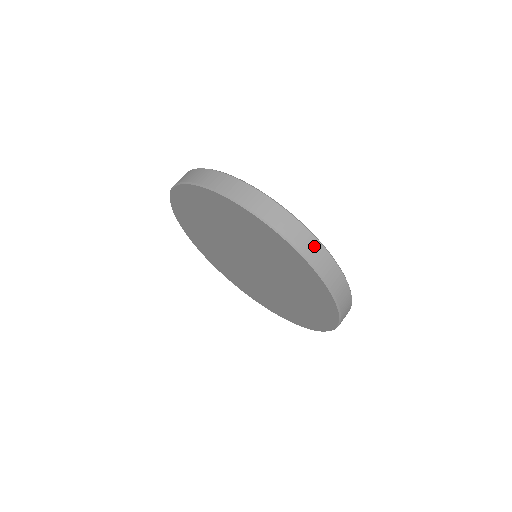
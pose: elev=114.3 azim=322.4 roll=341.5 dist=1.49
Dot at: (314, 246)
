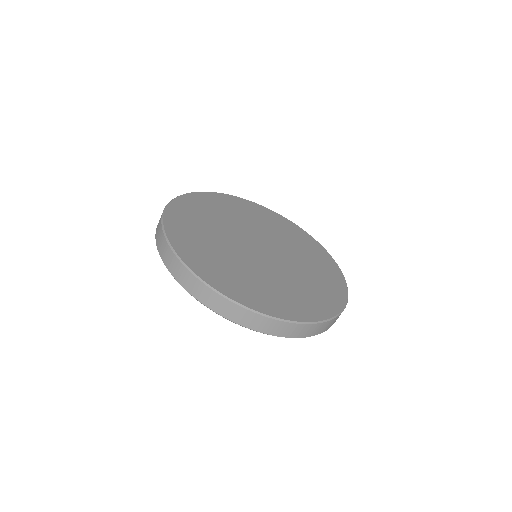
Dot at: (321, 327)
